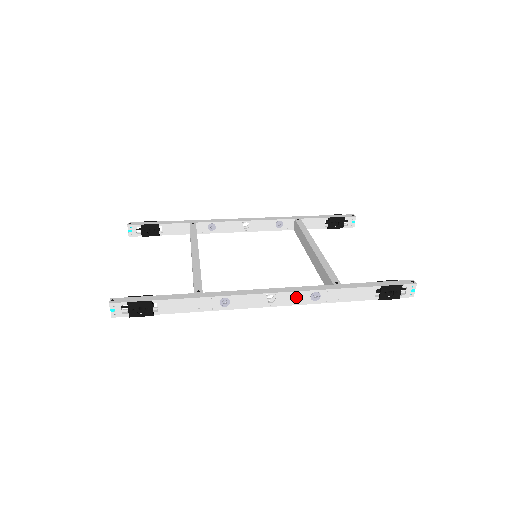
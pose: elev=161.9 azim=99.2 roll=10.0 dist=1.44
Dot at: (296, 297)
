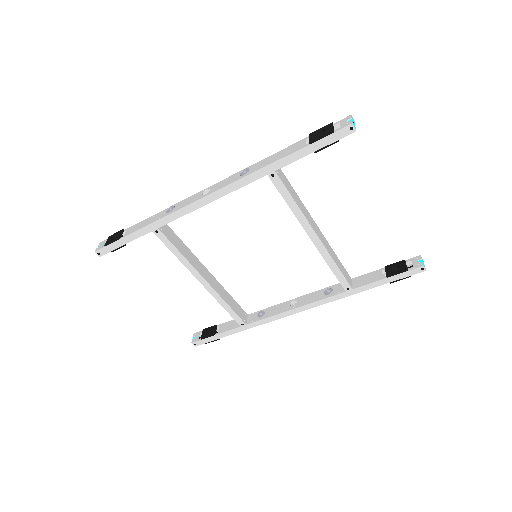
Dot at: (228, 181)
